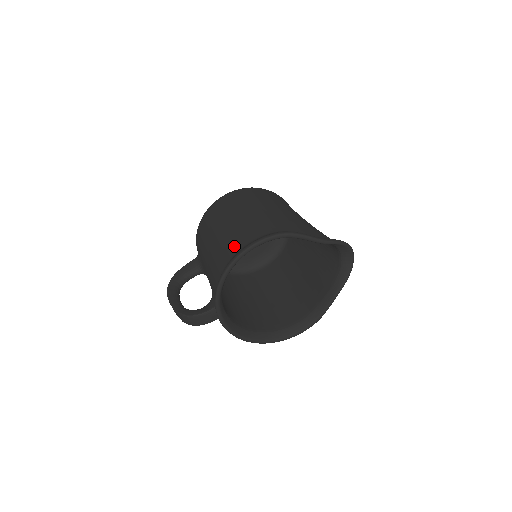
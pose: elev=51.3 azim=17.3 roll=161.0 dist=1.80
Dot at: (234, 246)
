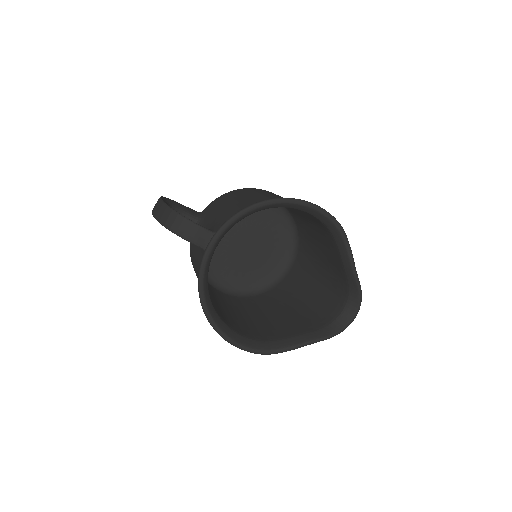
Dot at: occluded
